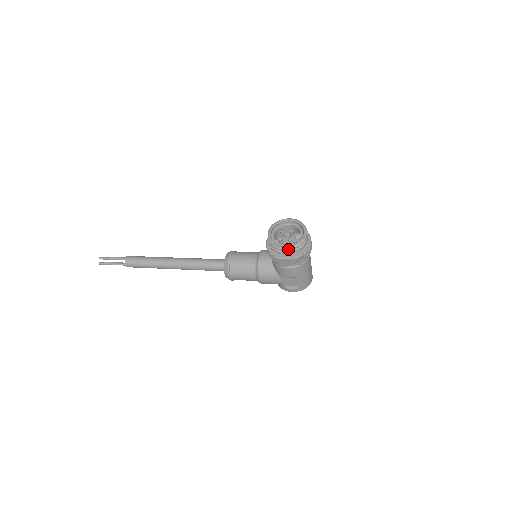
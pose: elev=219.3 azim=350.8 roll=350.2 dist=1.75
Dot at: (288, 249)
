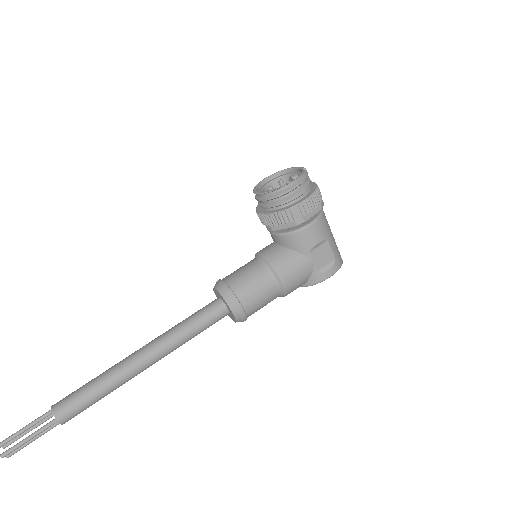
Dot at: (298, 183)
